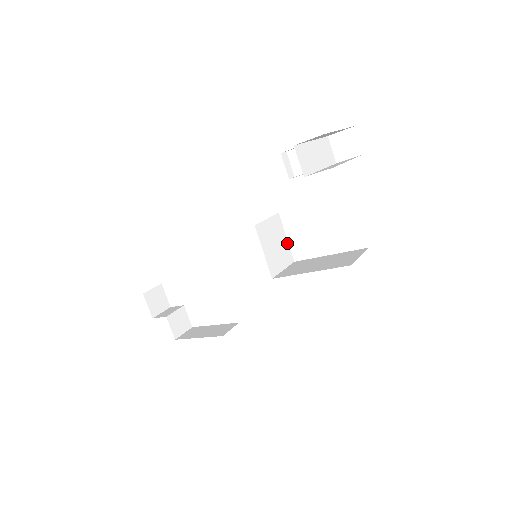
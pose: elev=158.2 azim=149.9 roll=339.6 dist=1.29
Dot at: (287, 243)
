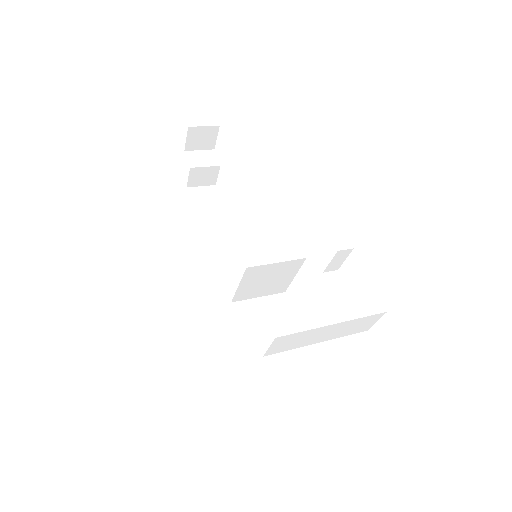
Dot at: (291, 279)
